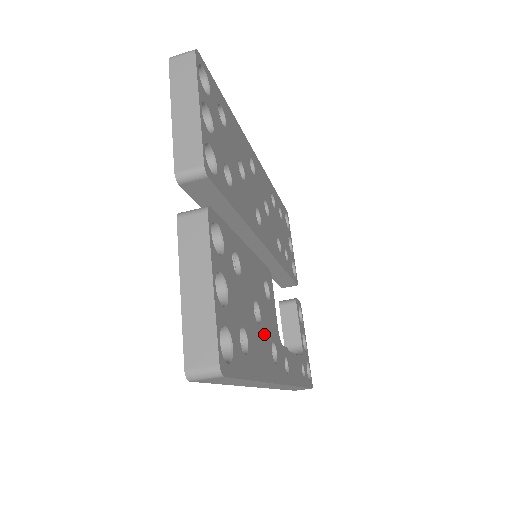
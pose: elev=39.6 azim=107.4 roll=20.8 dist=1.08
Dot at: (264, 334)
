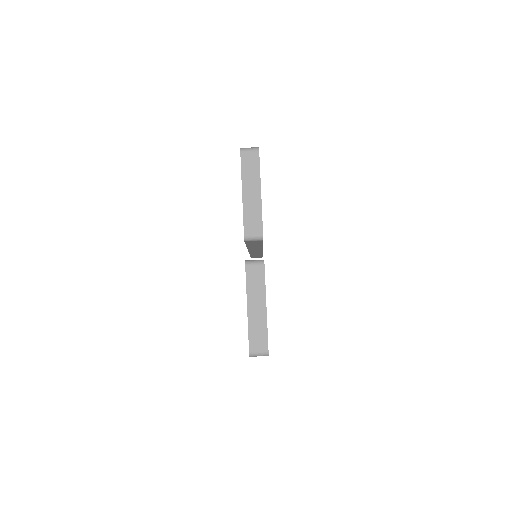
Dot at: occluded
